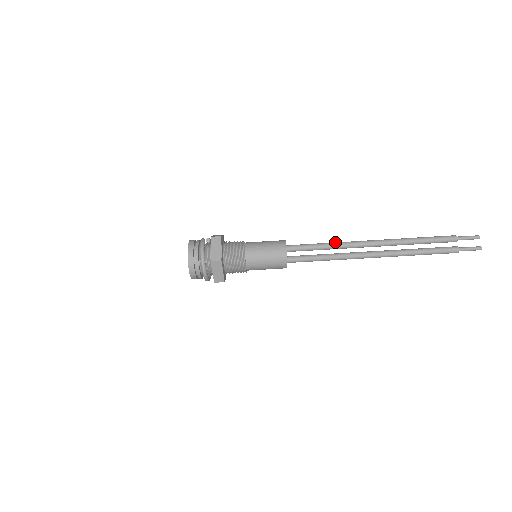
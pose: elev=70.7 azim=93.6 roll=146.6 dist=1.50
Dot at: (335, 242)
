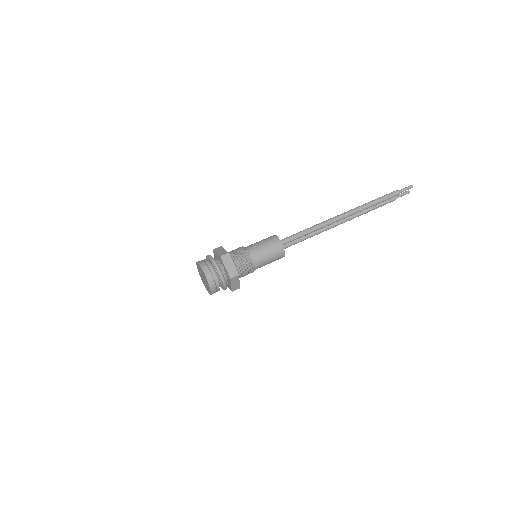
Dot at: occluded
